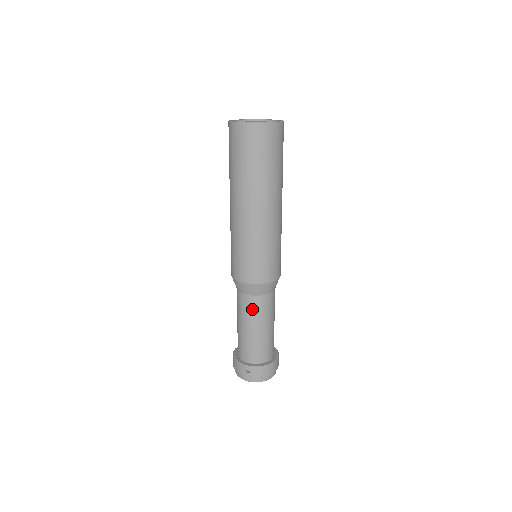
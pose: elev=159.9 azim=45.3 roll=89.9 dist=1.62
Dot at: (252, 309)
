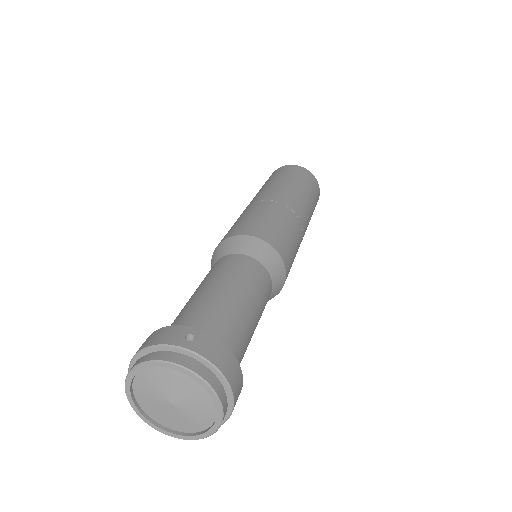
Dot at: (243, 269)
